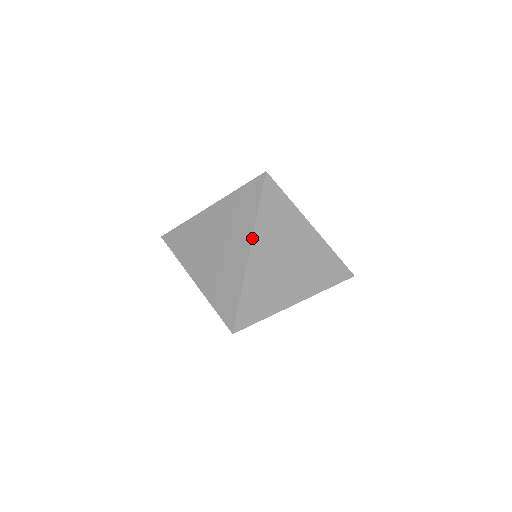
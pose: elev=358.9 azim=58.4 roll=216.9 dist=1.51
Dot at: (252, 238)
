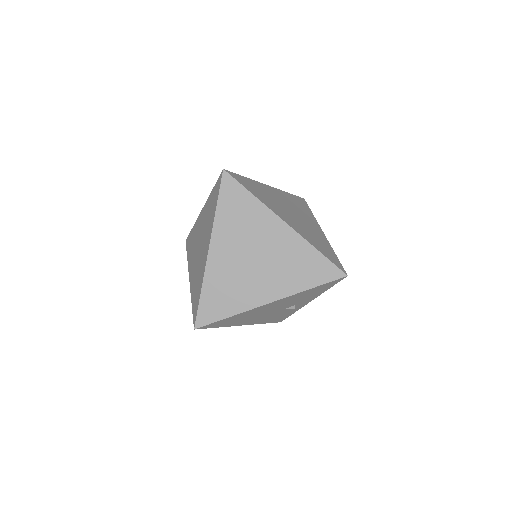
Dot at: (211, 236)
